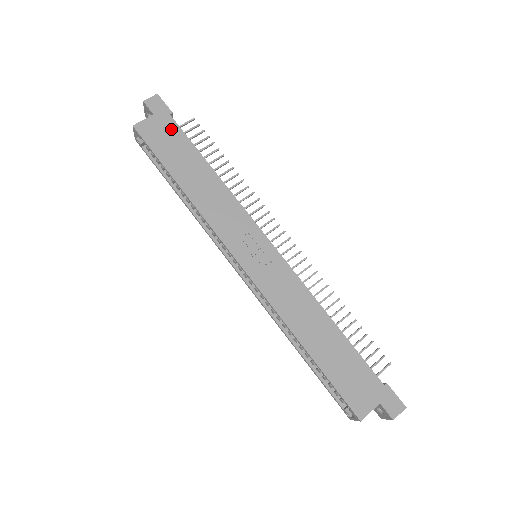
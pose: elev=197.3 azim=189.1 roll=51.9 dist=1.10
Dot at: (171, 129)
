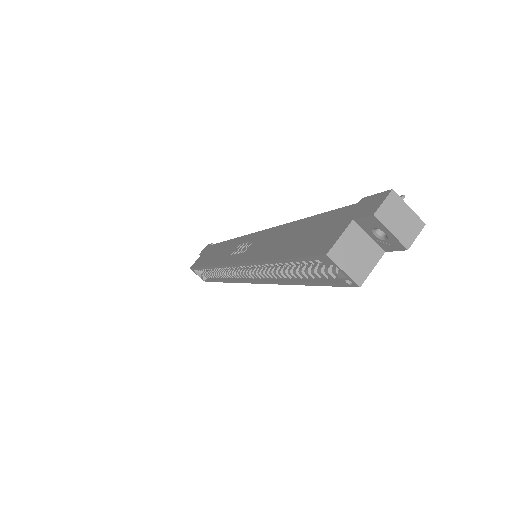
Dot at: occluded
